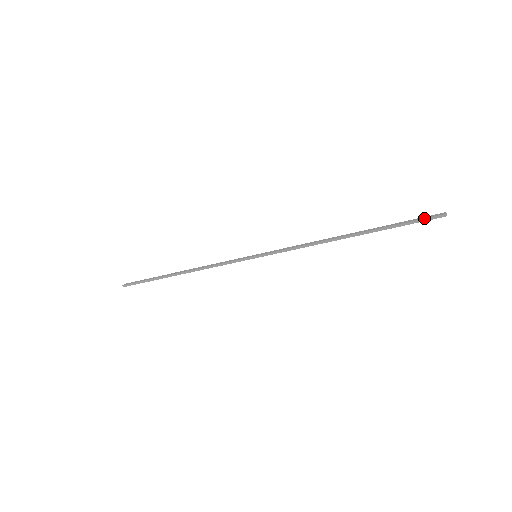
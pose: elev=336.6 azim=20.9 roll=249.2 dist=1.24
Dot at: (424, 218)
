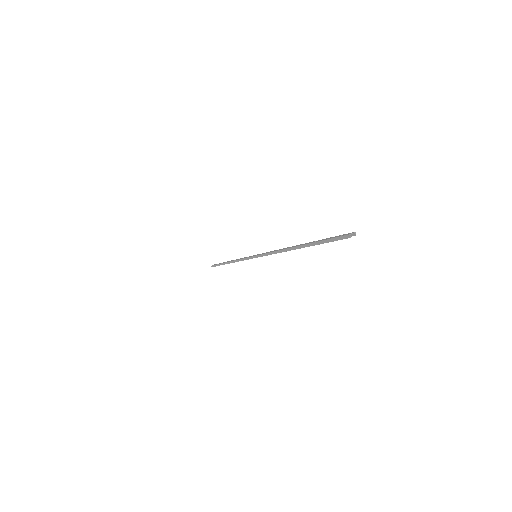
Dot at: (335, 237)
